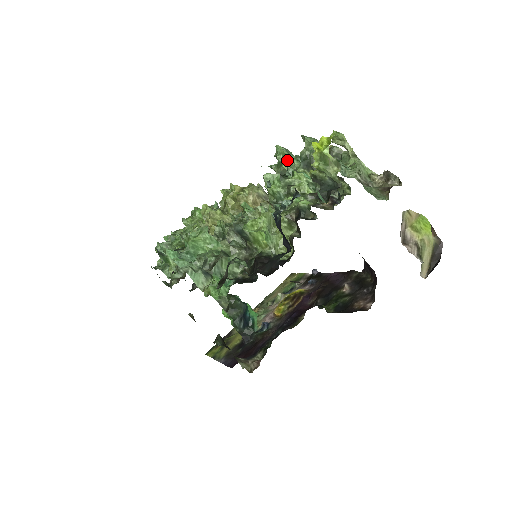
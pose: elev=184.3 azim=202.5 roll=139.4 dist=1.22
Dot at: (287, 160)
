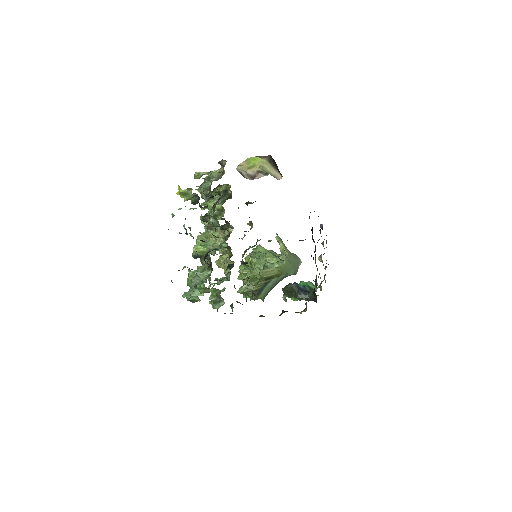
Dot at: occluded
